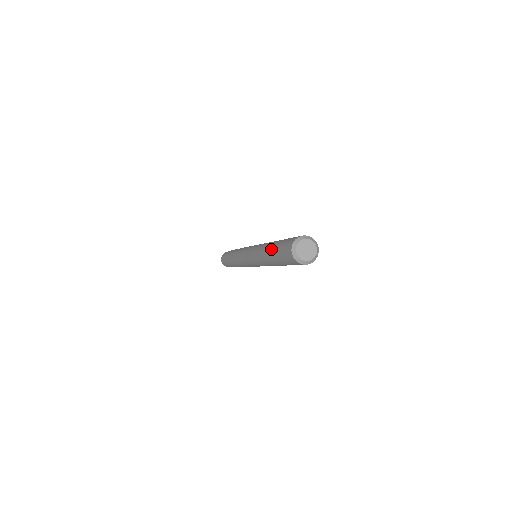
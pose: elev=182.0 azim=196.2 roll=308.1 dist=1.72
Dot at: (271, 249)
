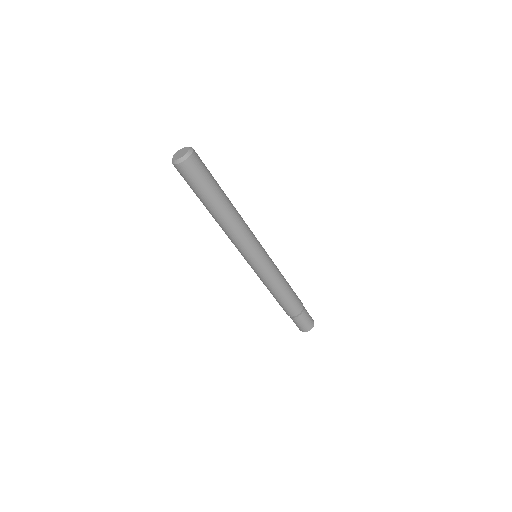
Dot at: occluded
